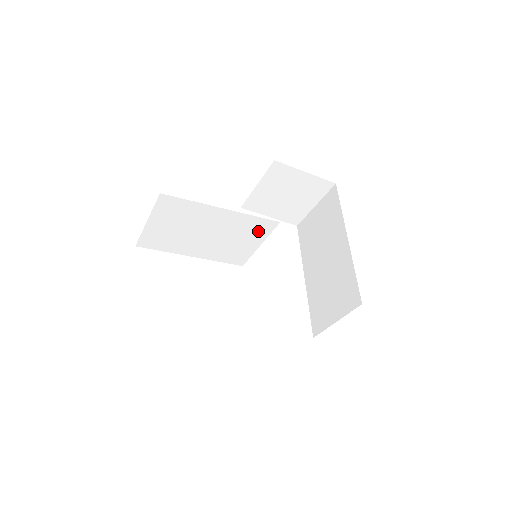
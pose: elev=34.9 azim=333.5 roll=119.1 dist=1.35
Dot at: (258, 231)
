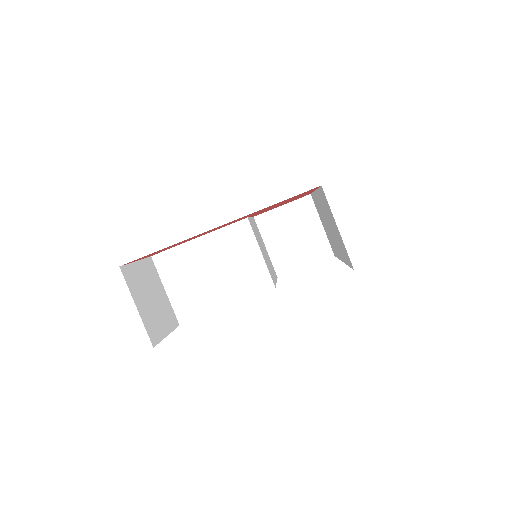
Dot at: (243, 239)
